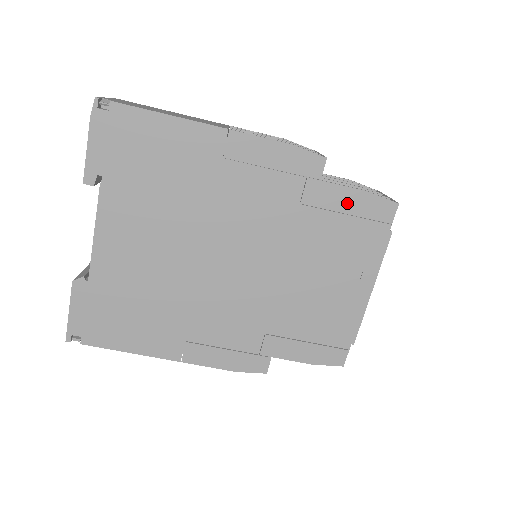
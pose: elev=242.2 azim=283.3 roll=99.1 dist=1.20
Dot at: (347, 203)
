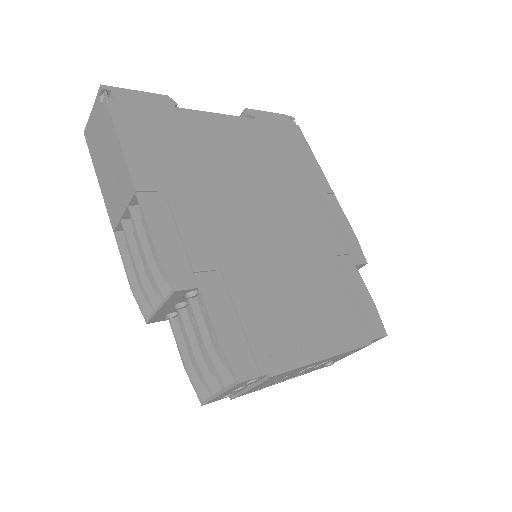
Dot at: (359, 293)
